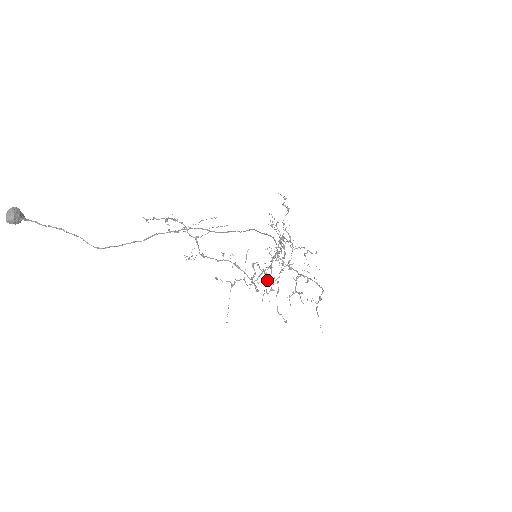
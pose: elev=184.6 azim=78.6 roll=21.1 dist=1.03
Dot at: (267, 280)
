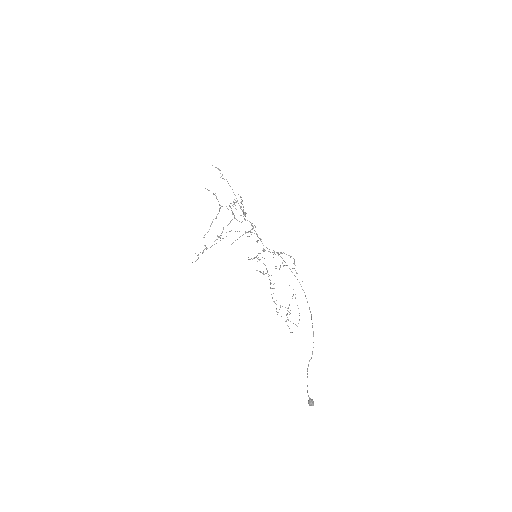
Dot at: occluded
